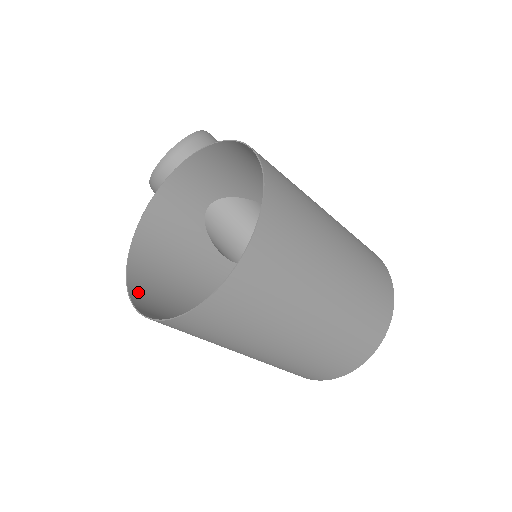
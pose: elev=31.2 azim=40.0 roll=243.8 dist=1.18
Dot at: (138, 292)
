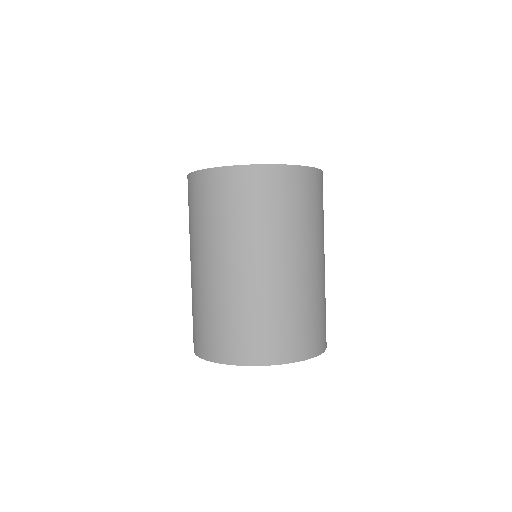
Dot at: occluded
